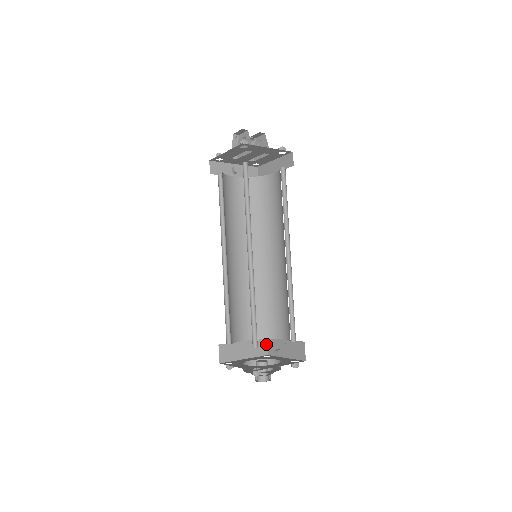
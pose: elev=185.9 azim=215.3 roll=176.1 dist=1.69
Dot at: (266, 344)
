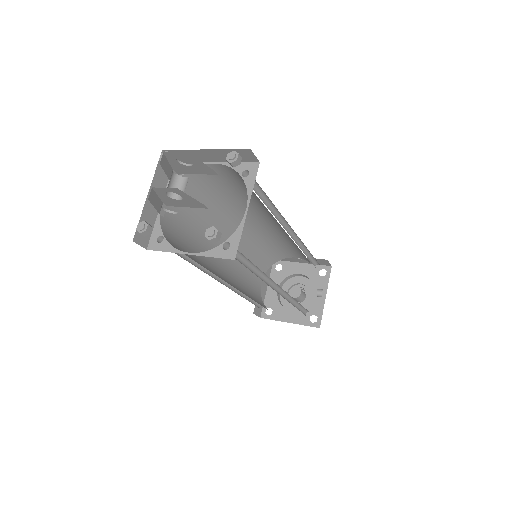
Dot at: occluded
